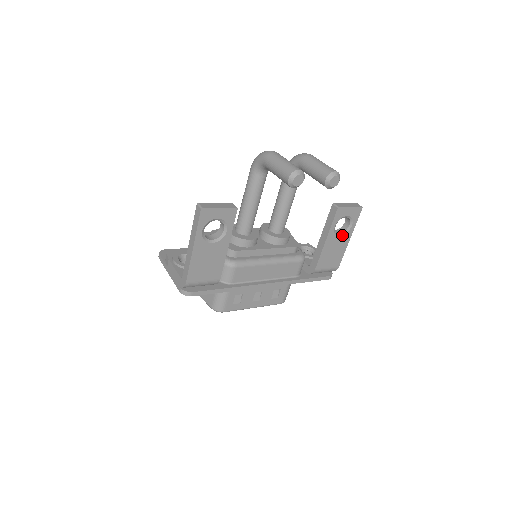
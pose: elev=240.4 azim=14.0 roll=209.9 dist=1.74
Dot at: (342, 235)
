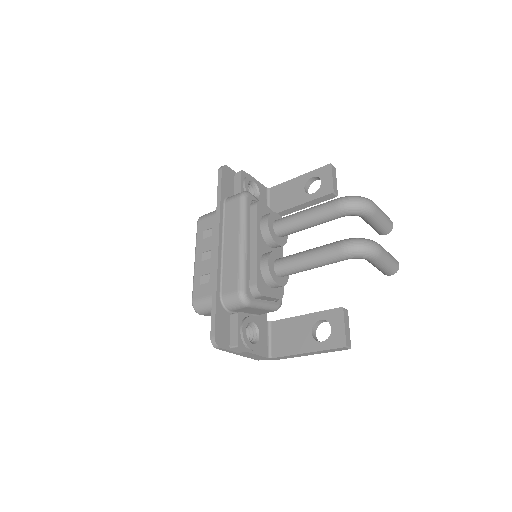
Dot at: (307, 190)
